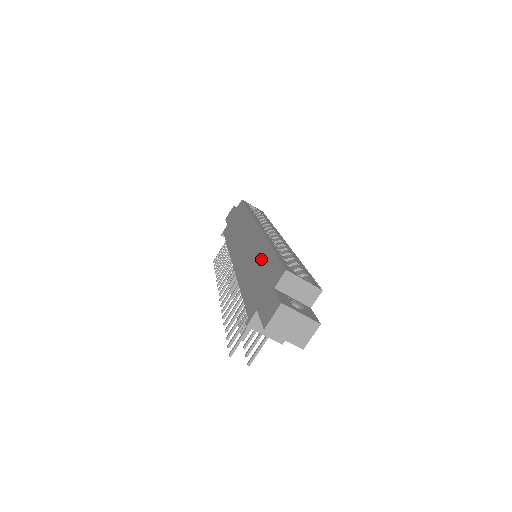
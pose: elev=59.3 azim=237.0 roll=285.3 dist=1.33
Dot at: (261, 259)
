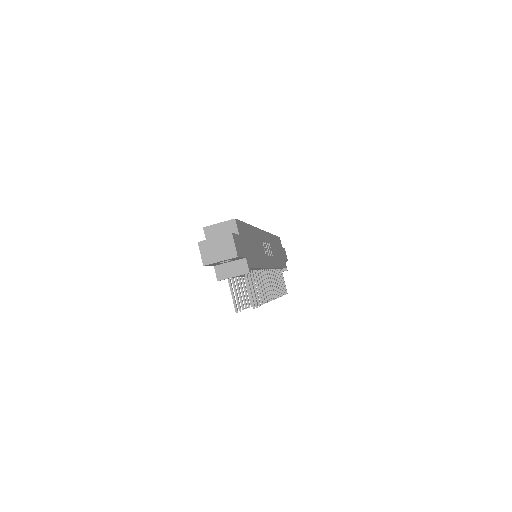
Dot at: occluded
